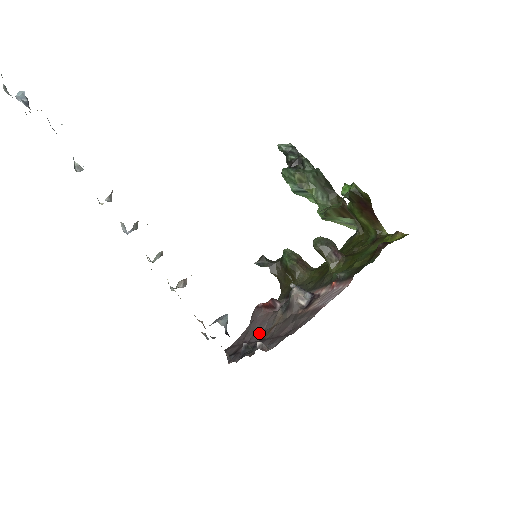
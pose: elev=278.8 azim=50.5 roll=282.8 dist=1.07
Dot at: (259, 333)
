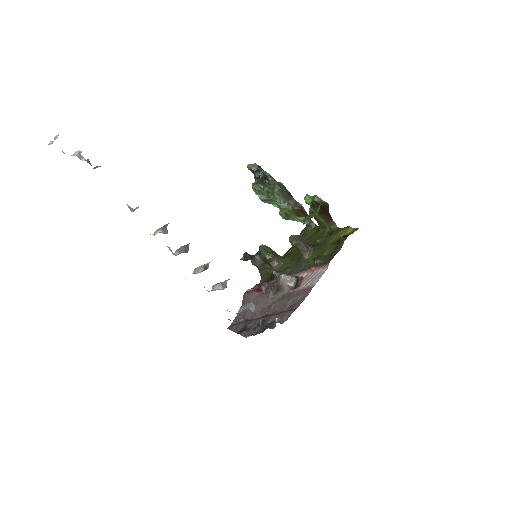
Dot at: (258, 311)
